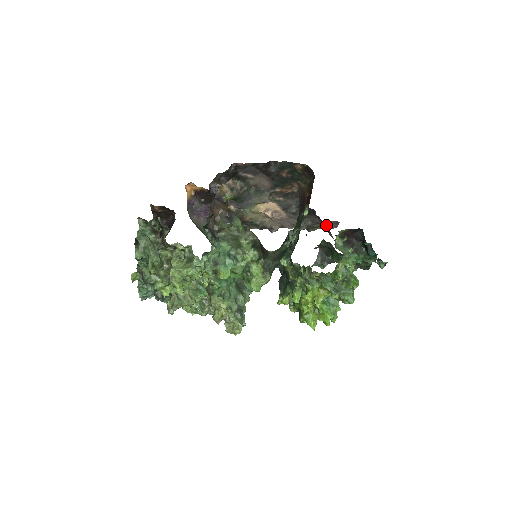
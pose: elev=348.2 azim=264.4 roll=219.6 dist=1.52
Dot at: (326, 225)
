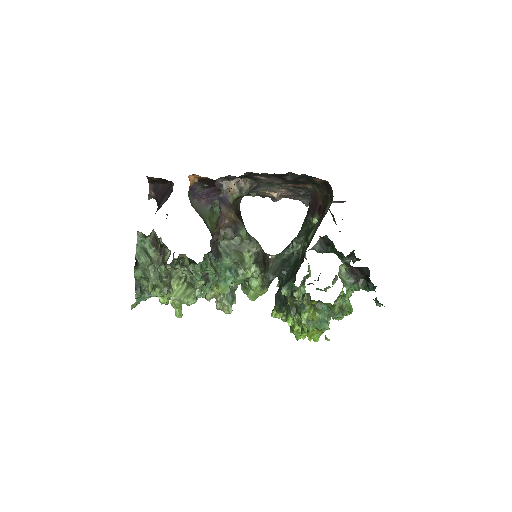
Dot at: occluded
